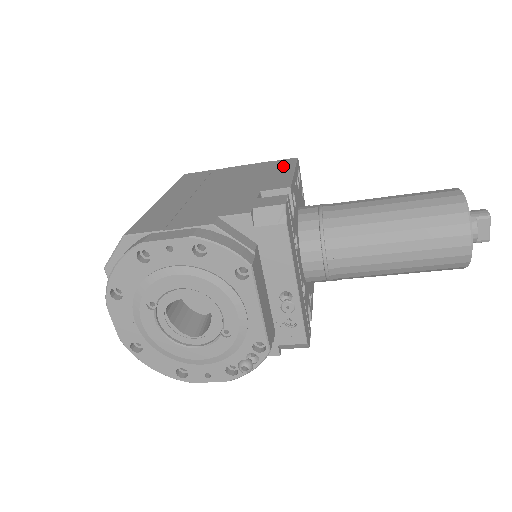
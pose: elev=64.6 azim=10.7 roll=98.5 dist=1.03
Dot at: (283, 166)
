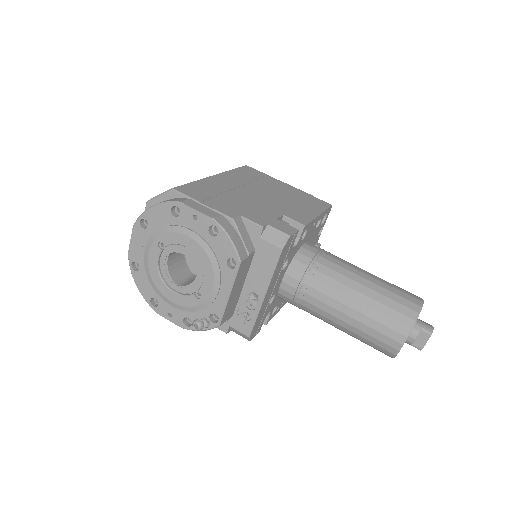
Dot at: (316, 205)
